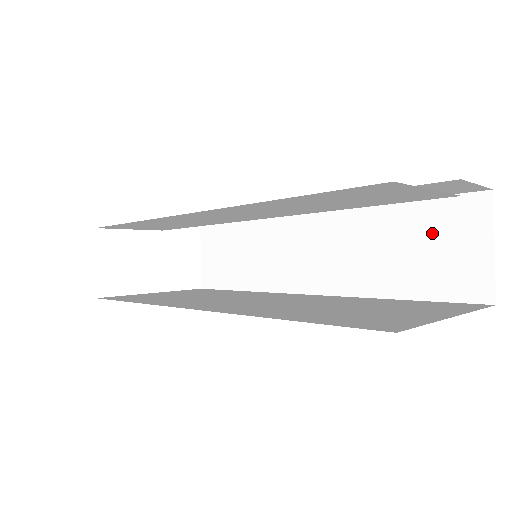
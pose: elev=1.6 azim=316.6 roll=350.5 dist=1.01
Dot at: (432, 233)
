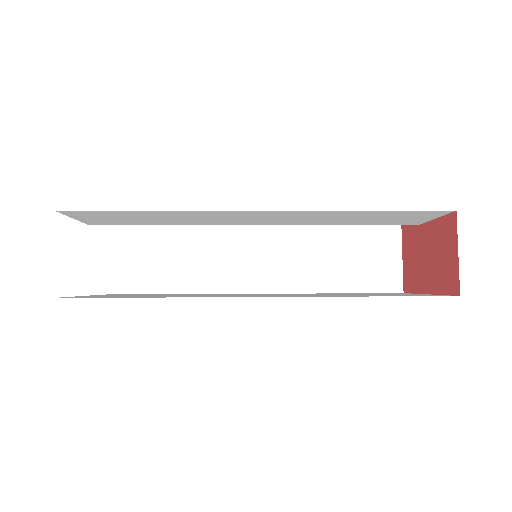
Dot at: (364, 248)
